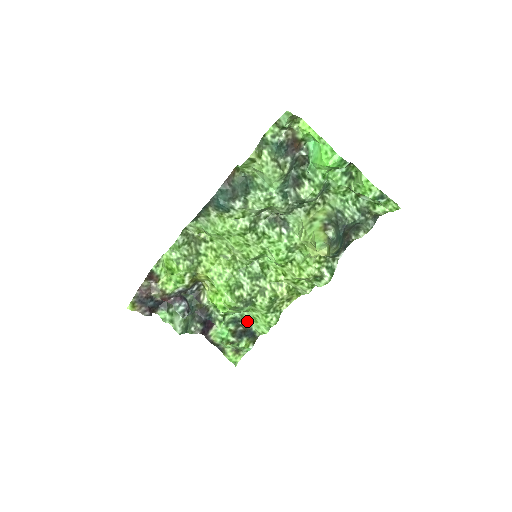
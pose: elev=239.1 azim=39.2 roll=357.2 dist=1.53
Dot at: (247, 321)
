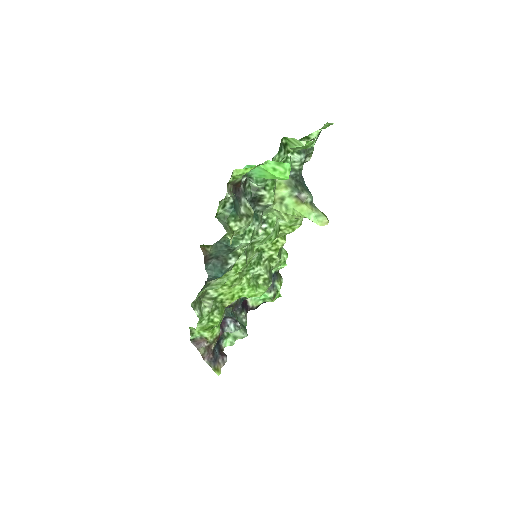
Dot at: occluded
